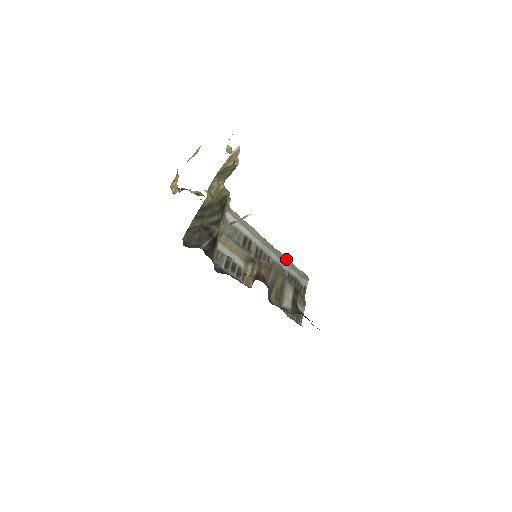
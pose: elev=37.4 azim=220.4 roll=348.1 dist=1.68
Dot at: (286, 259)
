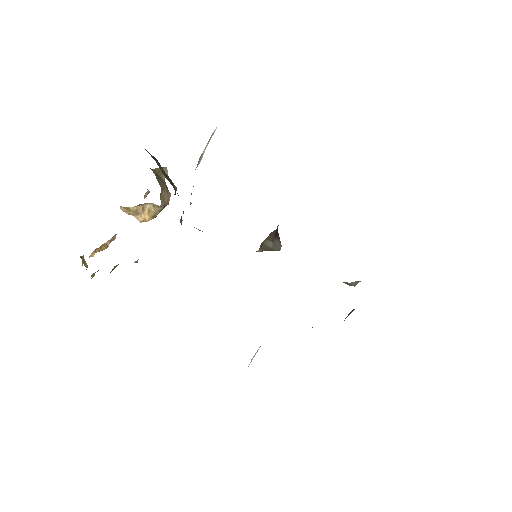
Dot at: occluded
